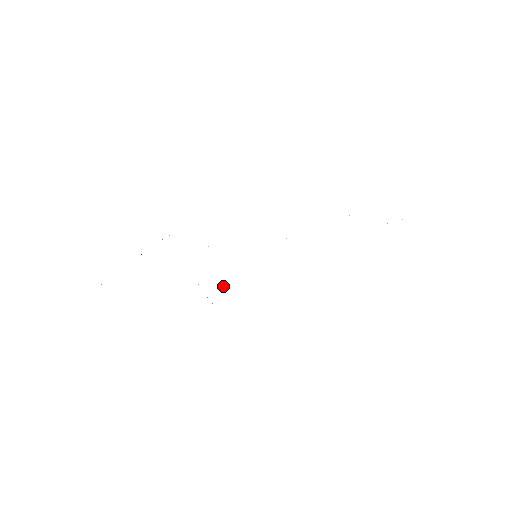
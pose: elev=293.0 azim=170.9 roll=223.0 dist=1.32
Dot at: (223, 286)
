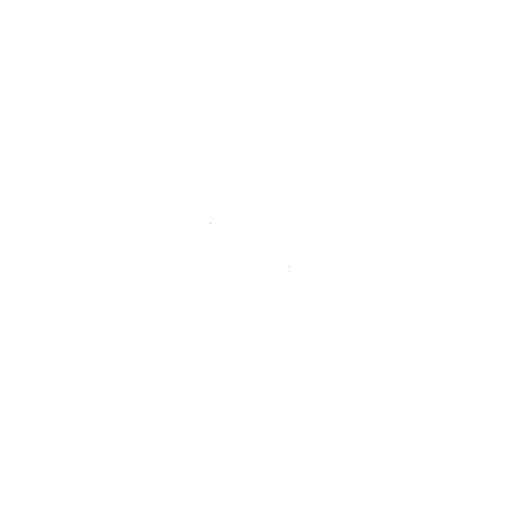
Dot at: occluded
